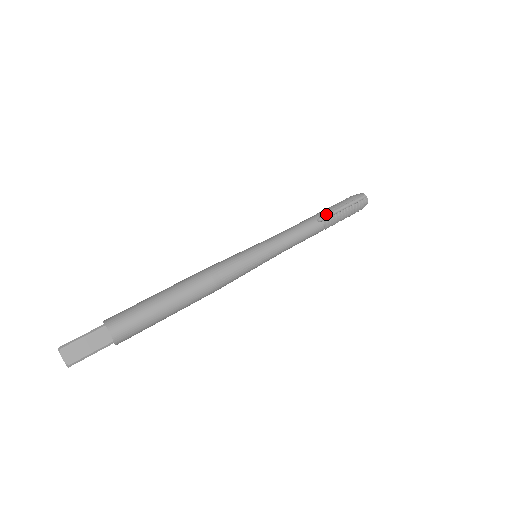
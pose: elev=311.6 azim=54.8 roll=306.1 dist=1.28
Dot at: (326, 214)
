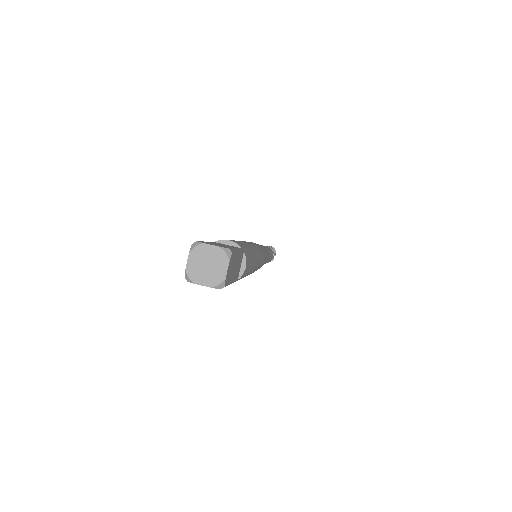
Dot at: occluded
